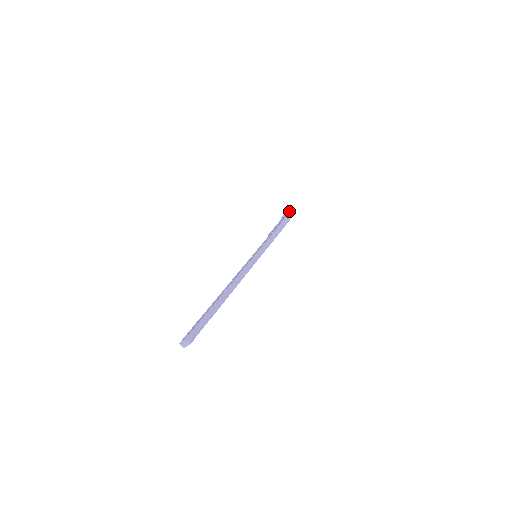
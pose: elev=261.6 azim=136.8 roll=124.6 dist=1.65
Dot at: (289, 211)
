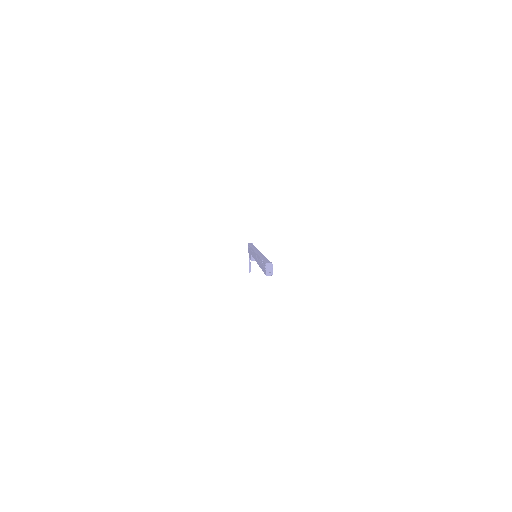
Dot at: occluded
